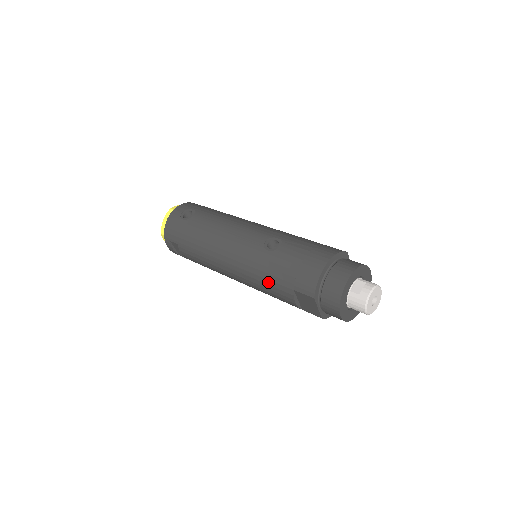
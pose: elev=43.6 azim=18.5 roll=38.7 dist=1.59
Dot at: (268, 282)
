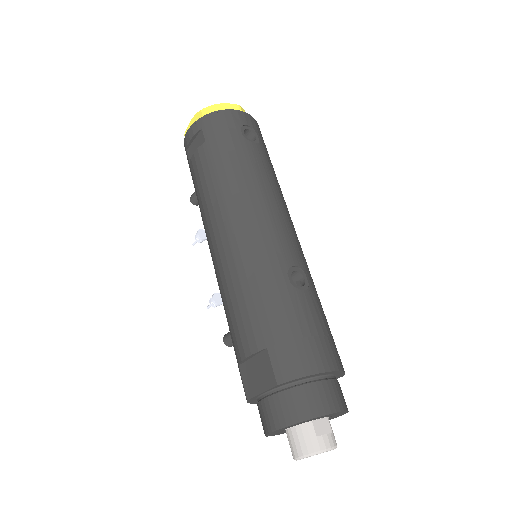
Dot at: (250, 303)
